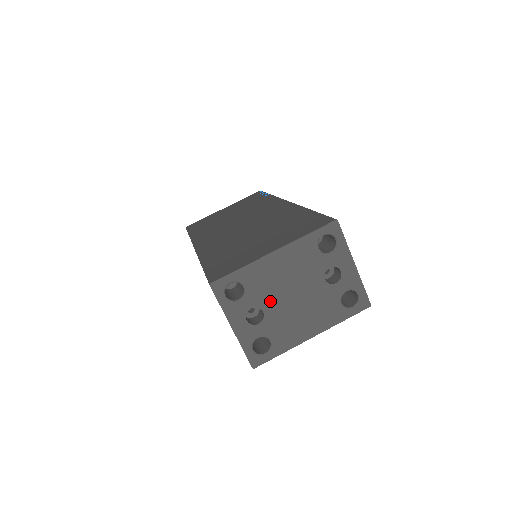
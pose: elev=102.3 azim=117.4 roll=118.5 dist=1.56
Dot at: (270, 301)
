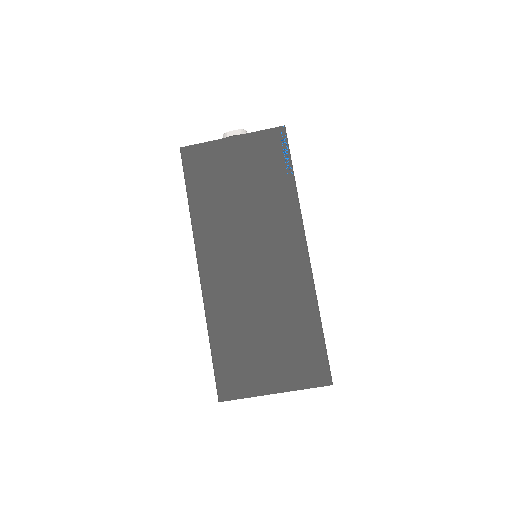
Dot at: occluded
